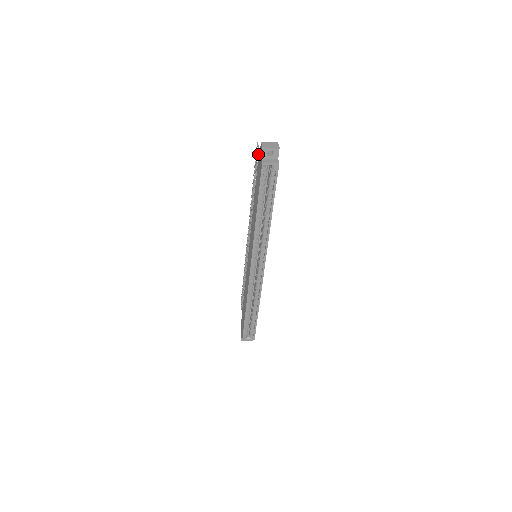
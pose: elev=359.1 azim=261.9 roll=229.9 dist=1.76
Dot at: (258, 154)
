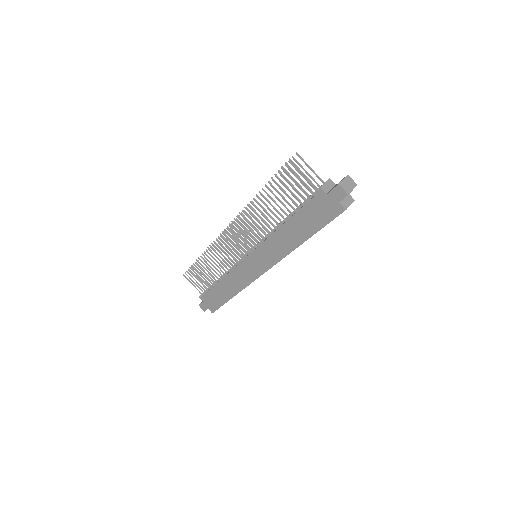
Dot at: (319, 189)
